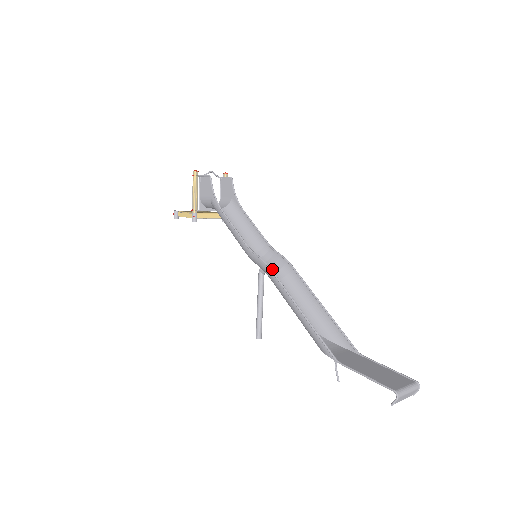
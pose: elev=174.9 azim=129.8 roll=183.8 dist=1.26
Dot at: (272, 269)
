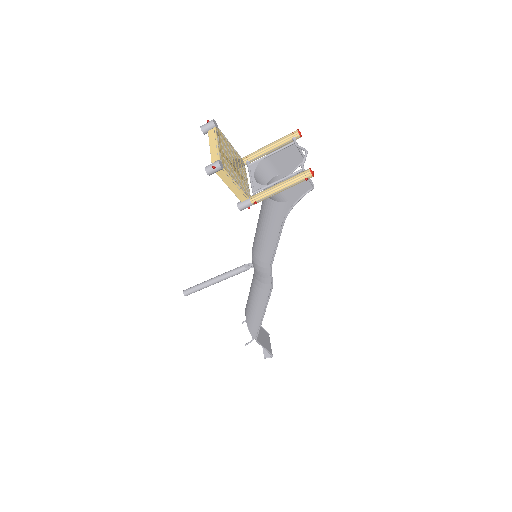
Dot at: occluded
